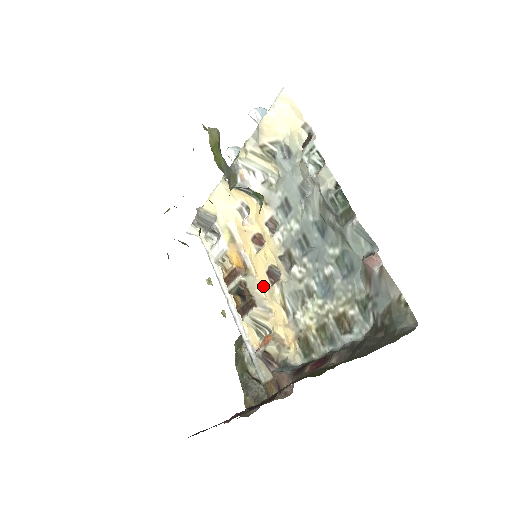
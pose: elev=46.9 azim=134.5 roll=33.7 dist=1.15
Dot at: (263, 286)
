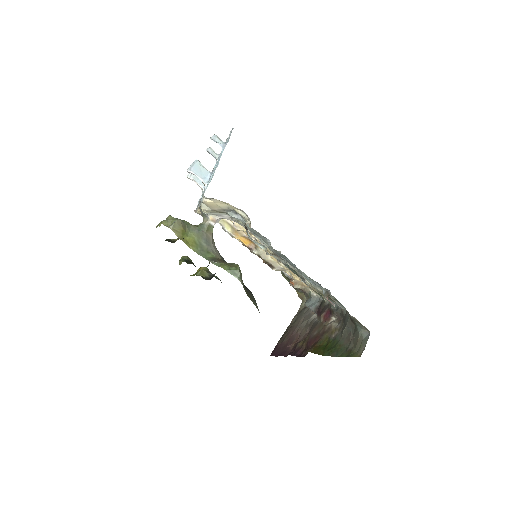
Dot at: (272, 258)
